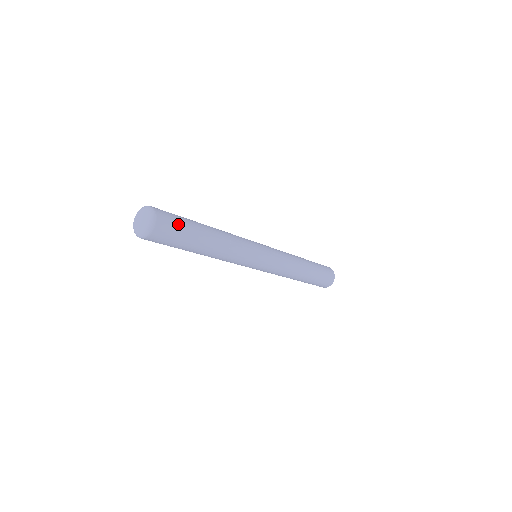
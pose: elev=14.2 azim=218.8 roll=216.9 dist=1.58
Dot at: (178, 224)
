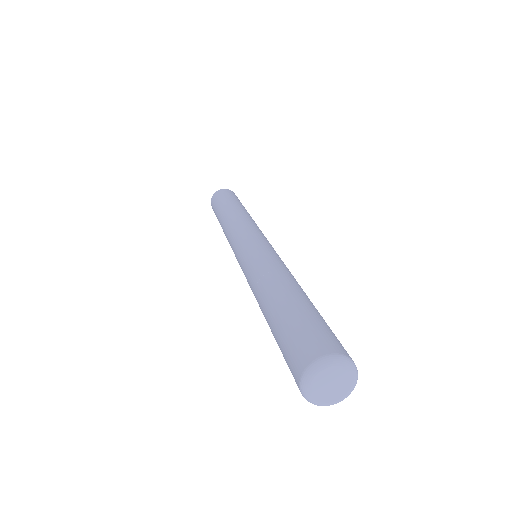
Dot at: occluded
